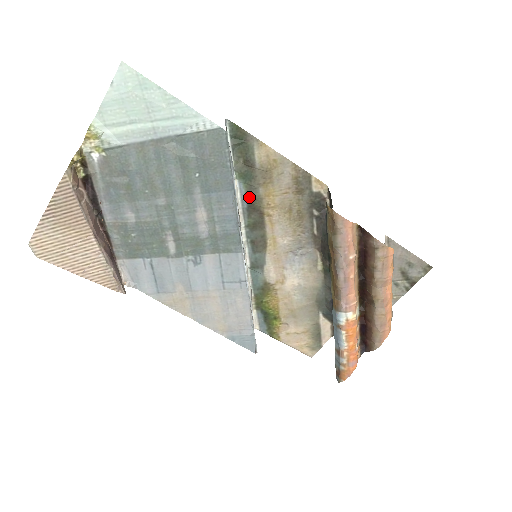
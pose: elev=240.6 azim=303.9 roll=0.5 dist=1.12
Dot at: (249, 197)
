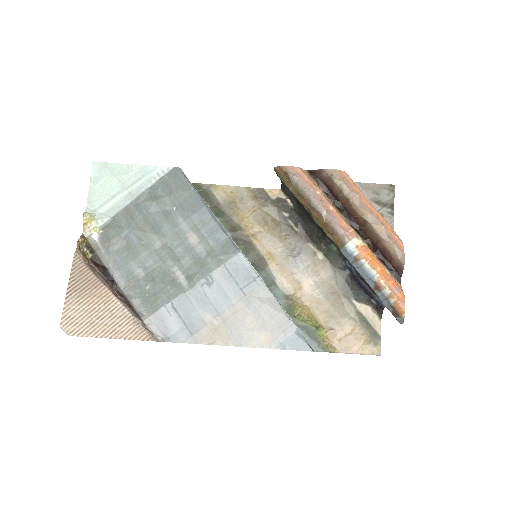
Dot at: (229, 229)
